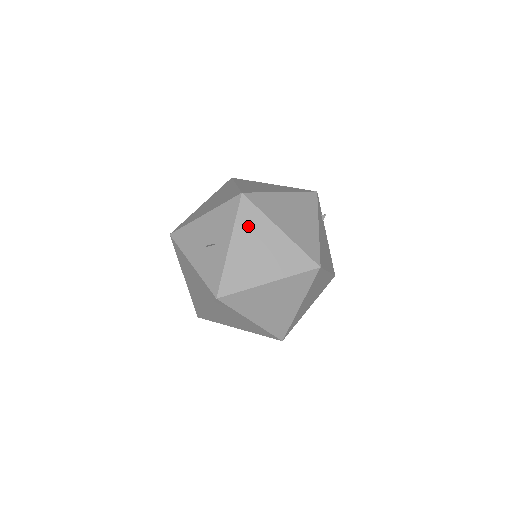
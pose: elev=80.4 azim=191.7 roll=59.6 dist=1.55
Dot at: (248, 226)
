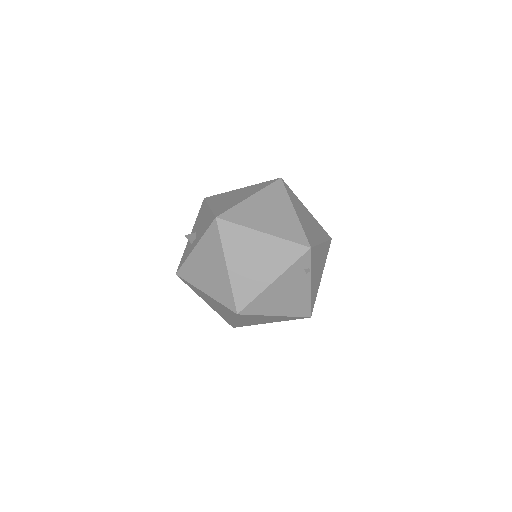
Dot at: (209, 245)
